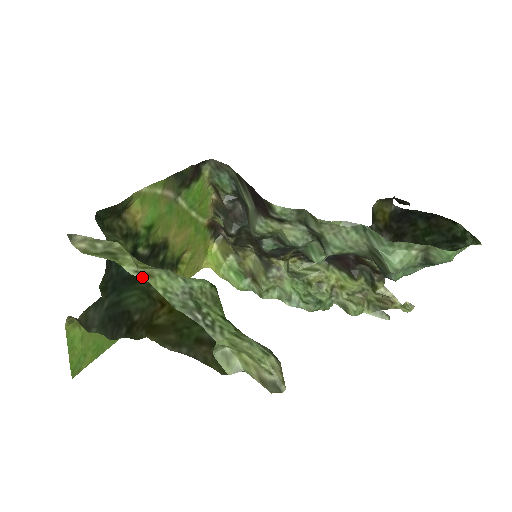
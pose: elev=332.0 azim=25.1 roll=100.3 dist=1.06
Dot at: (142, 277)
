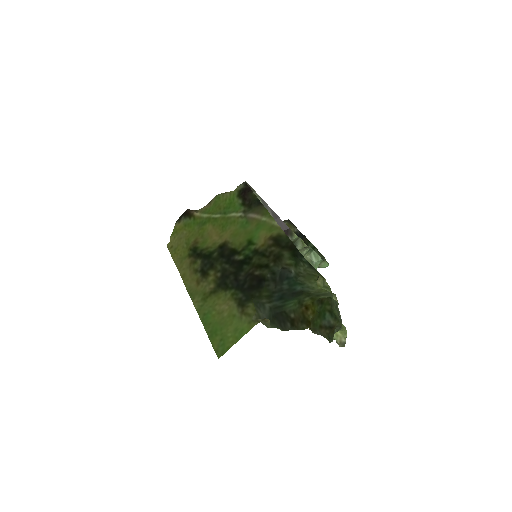
Dot at: (336, 300)
